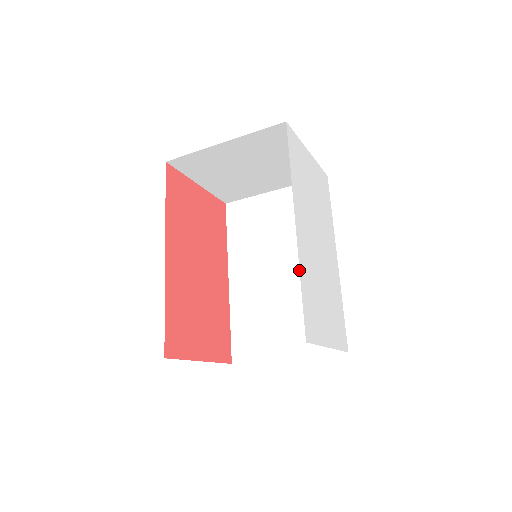
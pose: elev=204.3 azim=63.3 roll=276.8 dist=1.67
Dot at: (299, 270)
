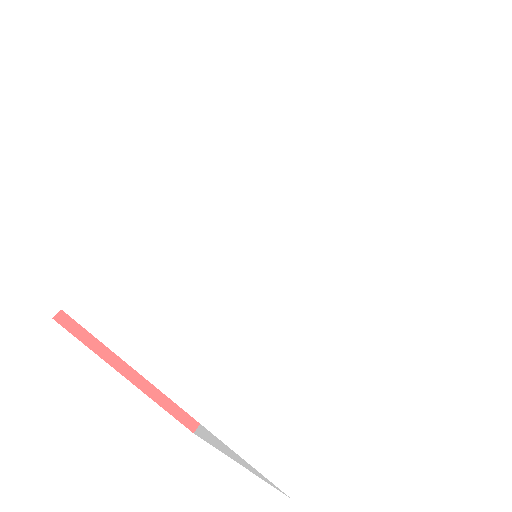
Dot at: occluded
